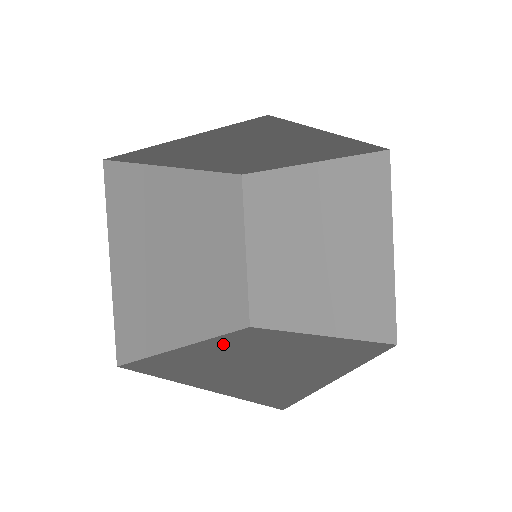
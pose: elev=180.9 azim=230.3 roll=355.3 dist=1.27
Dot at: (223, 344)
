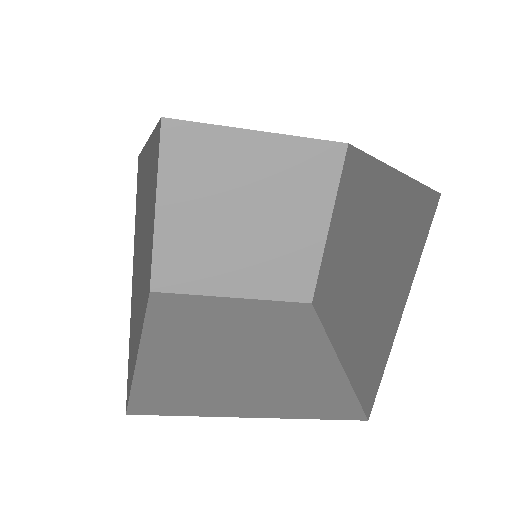
Dot at: (248, 312)
